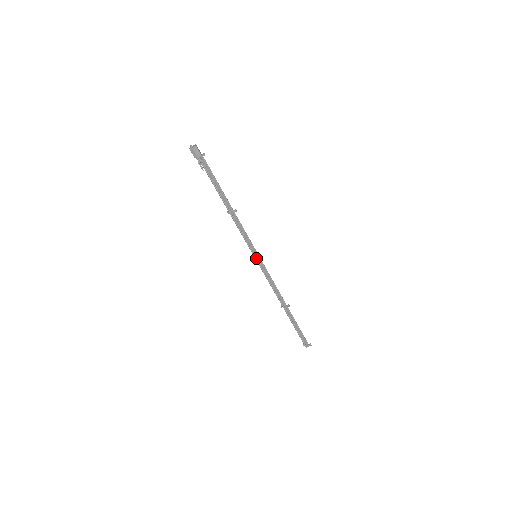
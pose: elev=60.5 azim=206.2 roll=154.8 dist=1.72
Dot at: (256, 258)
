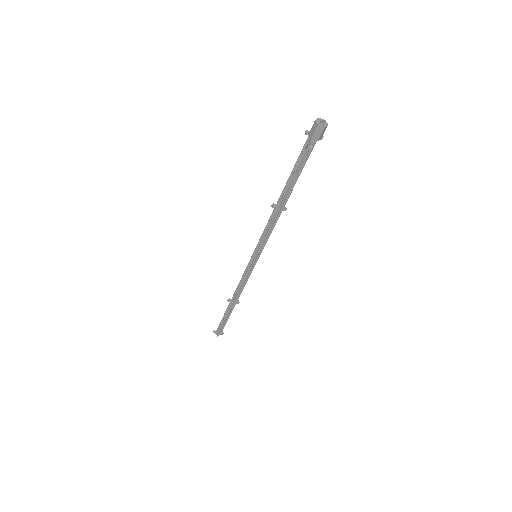
Dot at: (256, 259)
